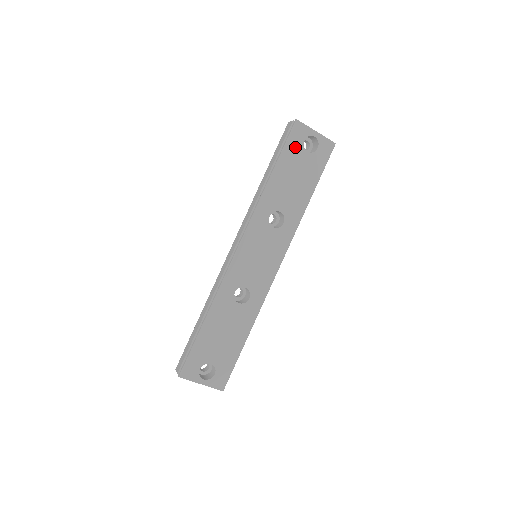
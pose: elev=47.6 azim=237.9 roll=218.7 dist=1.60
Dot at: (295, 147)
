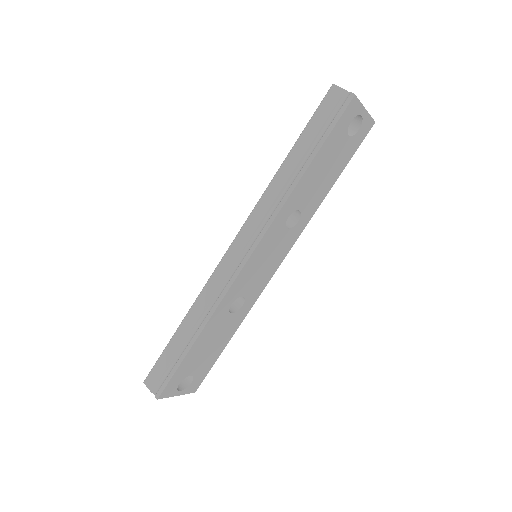
Dot at: (340, 131)
